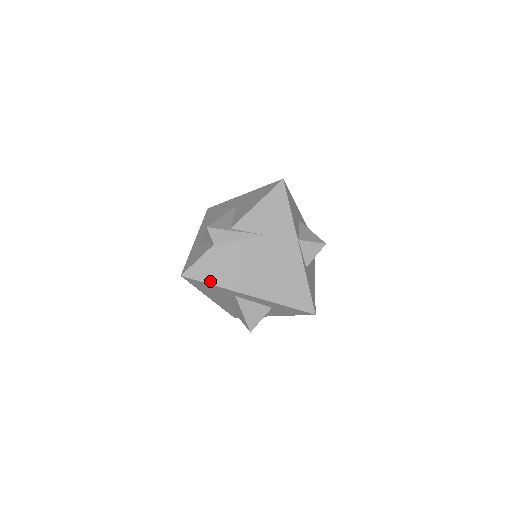
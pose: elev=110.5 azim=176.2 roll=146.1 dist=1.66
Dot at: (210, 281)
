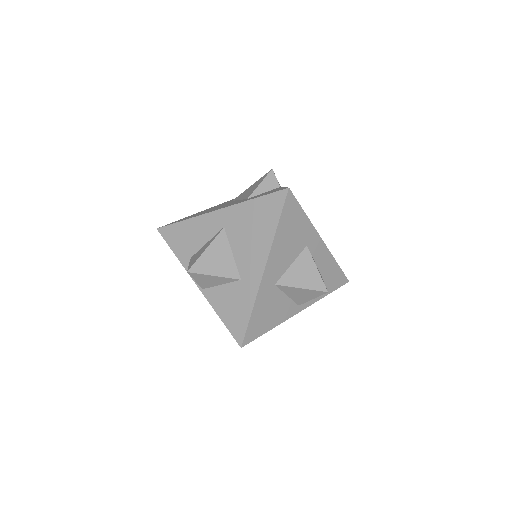
Dot at: (302, 209)
